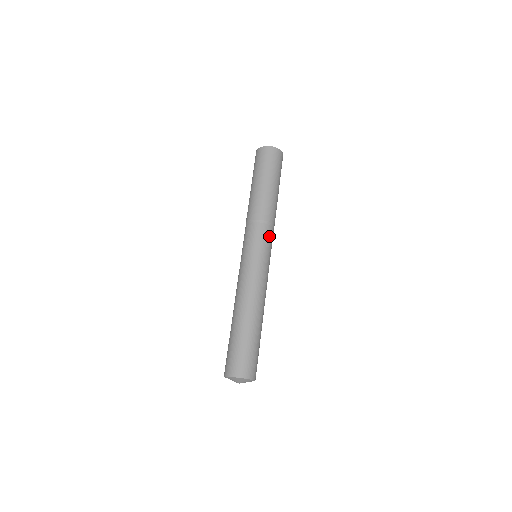
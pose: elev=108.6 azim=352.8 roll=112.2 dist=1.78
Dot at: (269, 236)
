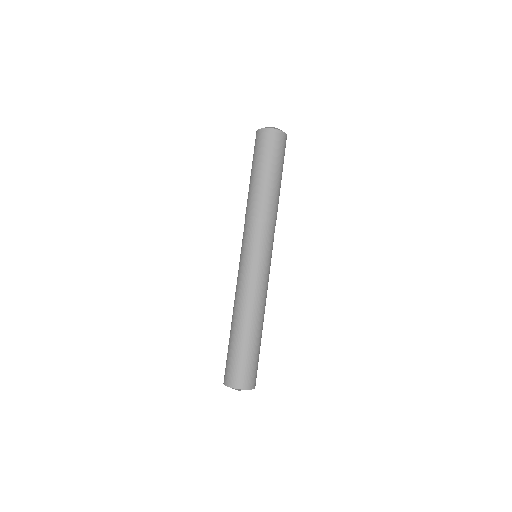
Dot at: (266, 235)
